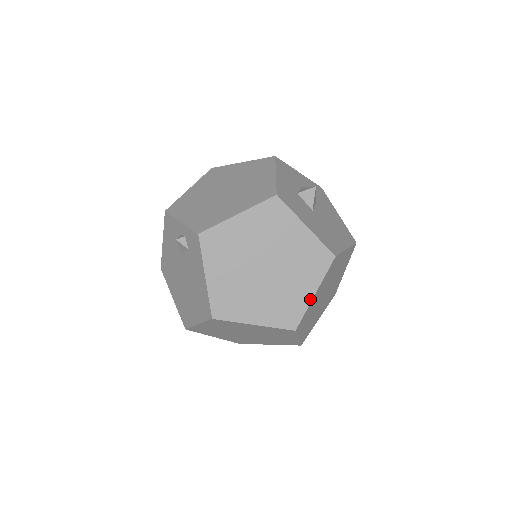
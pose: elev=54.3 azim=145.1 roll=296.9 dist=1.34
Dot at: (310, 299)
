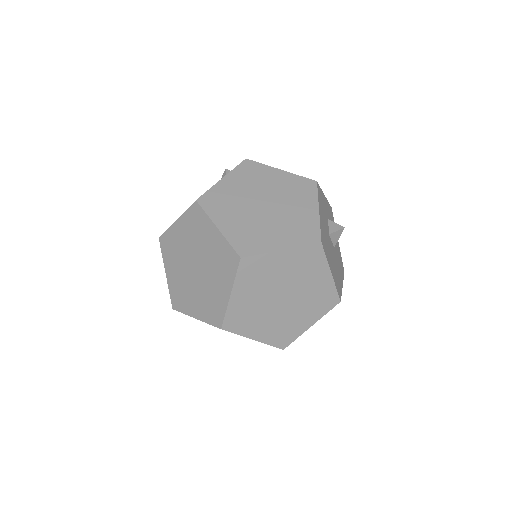
Dot at: (274, 249)
